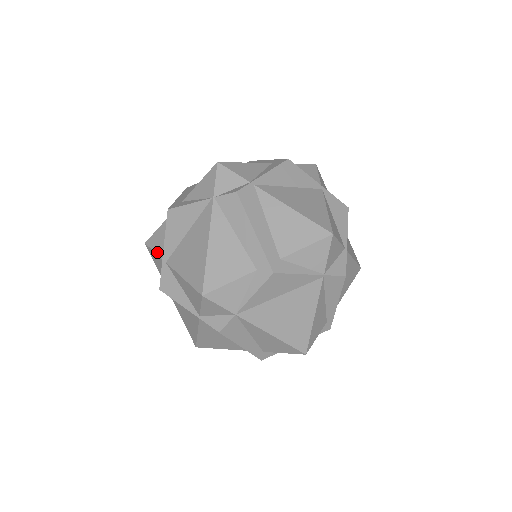
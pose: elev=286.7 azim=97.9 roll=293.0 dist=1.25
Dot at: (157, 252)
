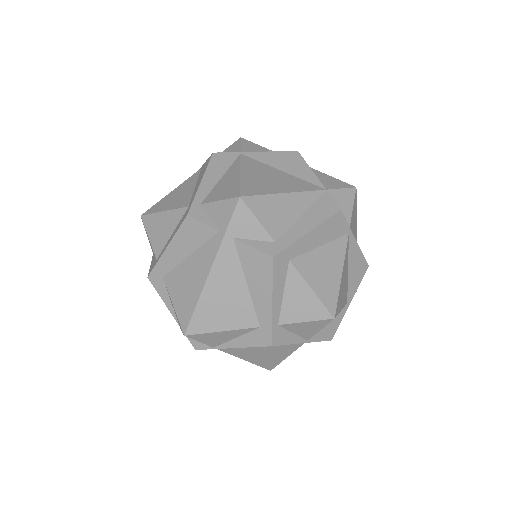
Dot at: occluded
